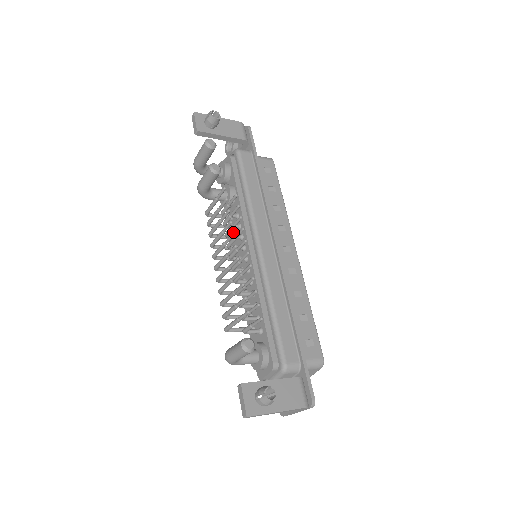
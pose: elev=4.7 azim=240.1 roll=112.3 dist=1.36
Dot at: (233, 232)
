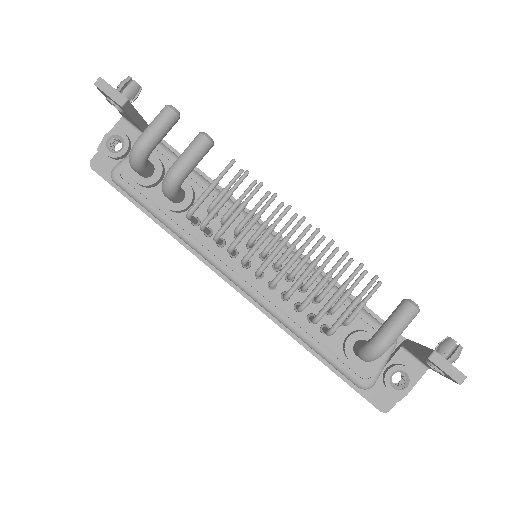
Dot at: (211, 238)
